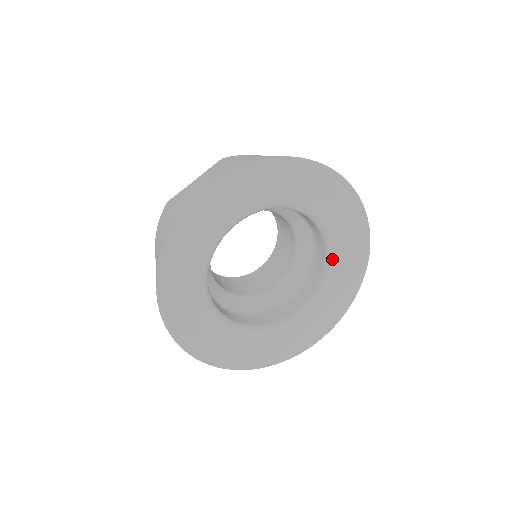
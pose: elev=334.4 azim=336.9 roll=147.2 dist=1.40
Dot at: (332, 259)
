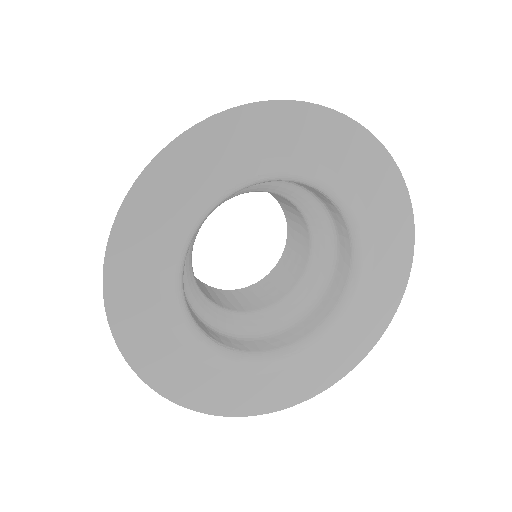
Dot at: (337, 194)
